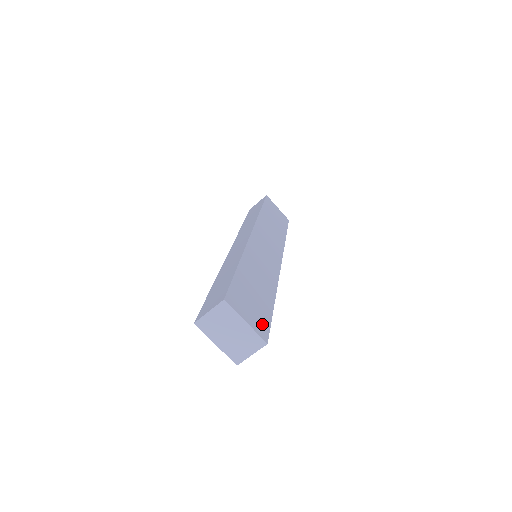
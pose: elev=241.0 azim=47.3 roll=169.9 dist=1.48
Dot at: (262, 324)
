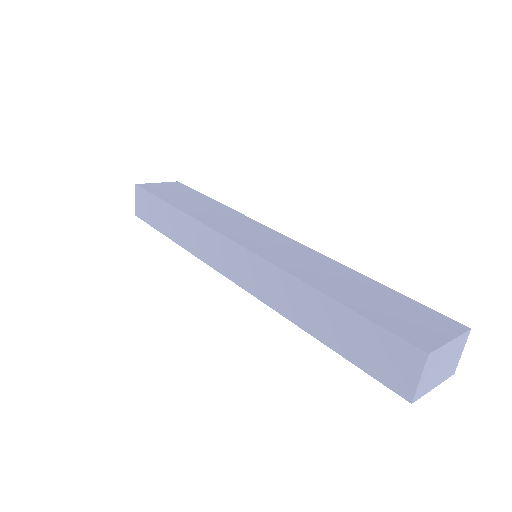
Dot at: (436, 319)
